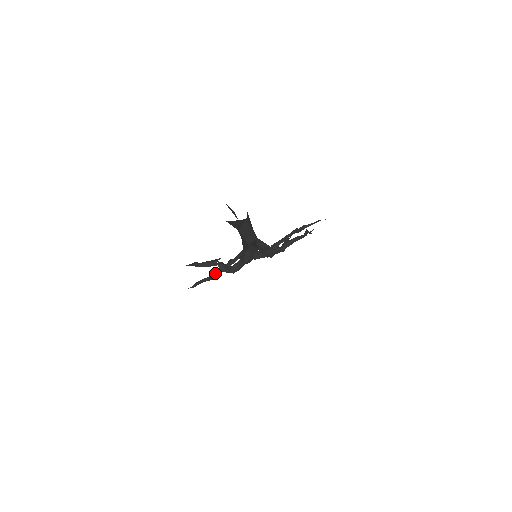
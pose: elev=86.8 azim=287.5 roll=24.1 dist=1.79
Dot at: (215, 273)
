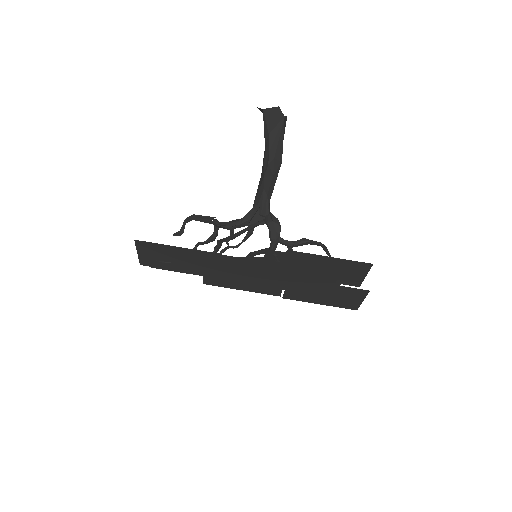
Dot at: occluded
